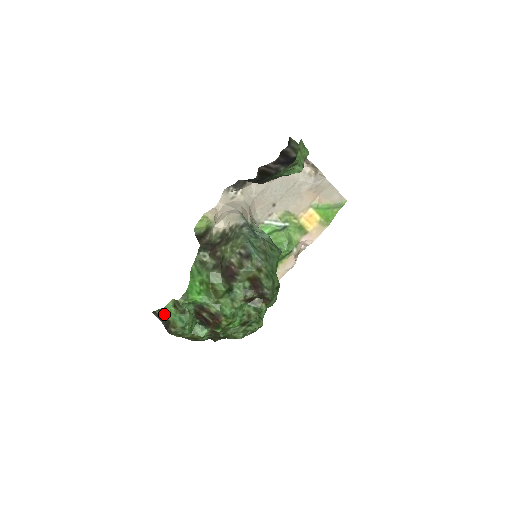
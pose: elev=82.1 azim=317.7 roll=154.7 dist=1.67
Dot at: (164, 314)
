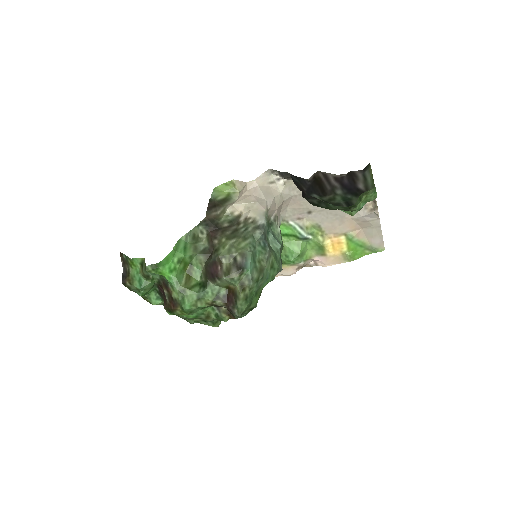
Dot at: (129, 263)
